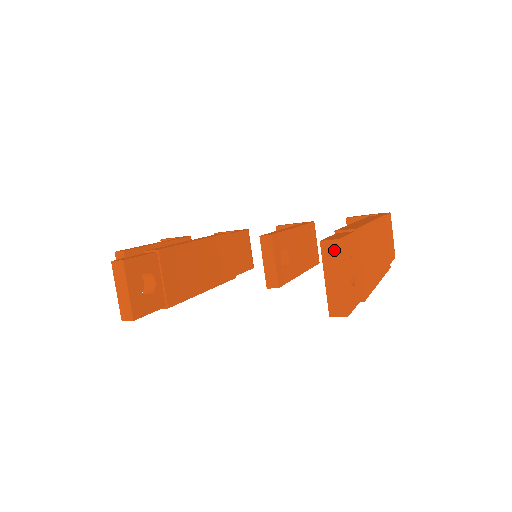
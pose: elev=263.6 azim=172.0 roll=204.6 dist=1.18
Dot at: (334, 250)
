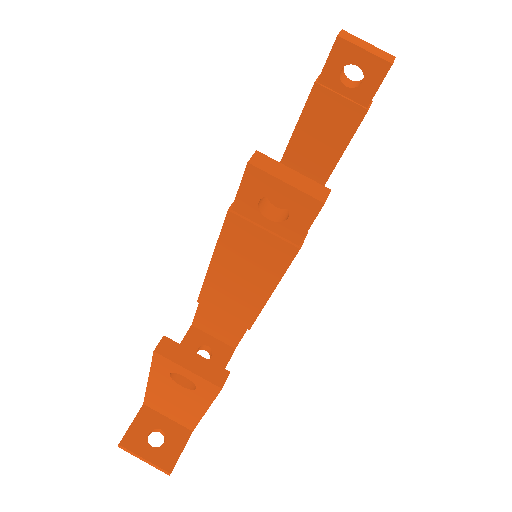
Dot at: (348, 35)
